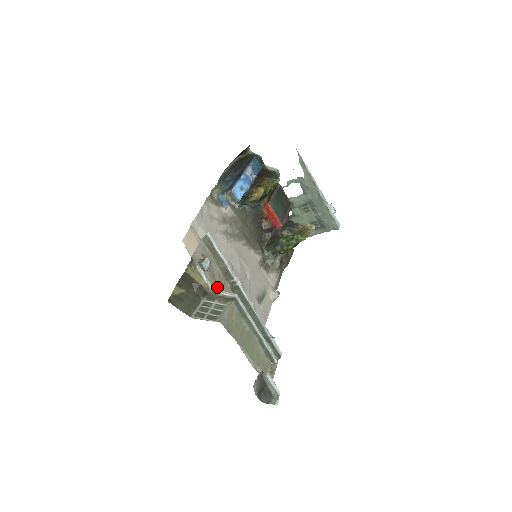
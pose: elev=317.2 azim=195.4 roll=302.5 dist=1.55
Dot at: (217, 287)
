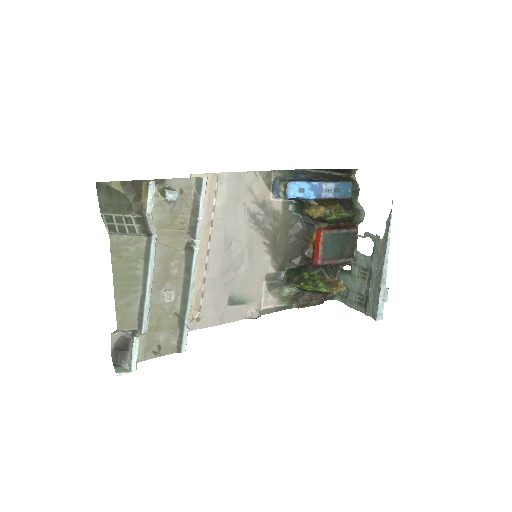
Dot at: (169, 228)
